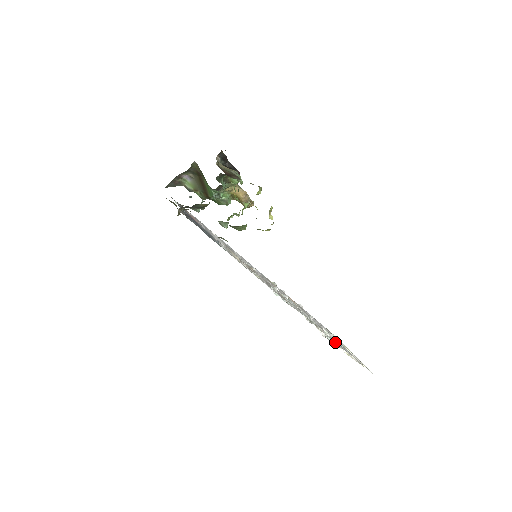
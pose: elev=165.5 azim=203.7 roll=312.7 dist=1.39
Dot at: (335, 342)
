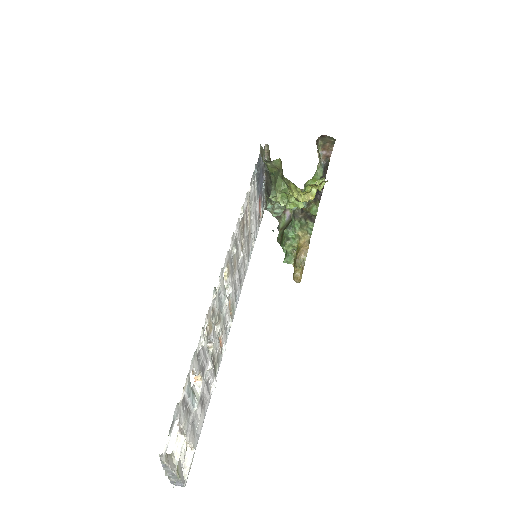
Dot at: (197, 351)
